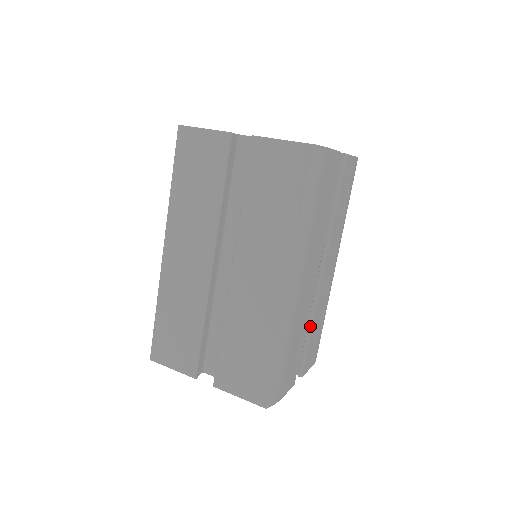
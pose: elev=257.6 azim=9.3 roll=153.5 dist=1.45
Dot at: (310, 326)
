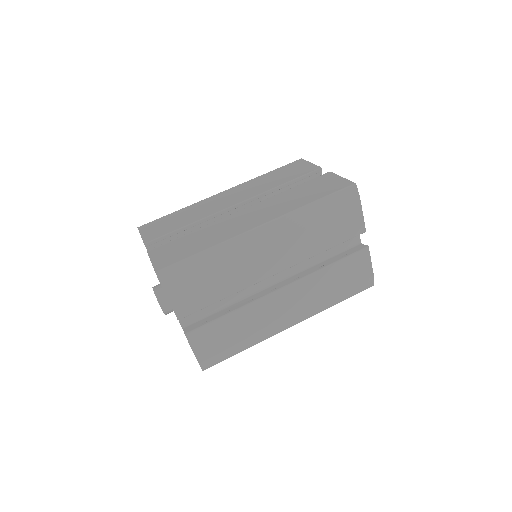
Dot at: (233, 310)
